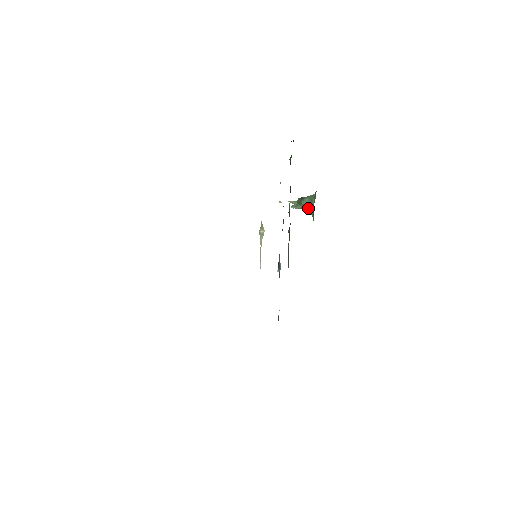
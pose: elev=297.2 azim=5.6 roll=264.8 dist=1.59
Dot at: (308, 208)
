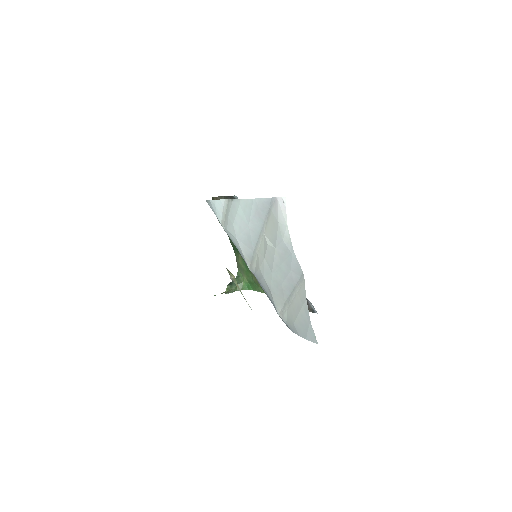
Dot at: (240, 287)
